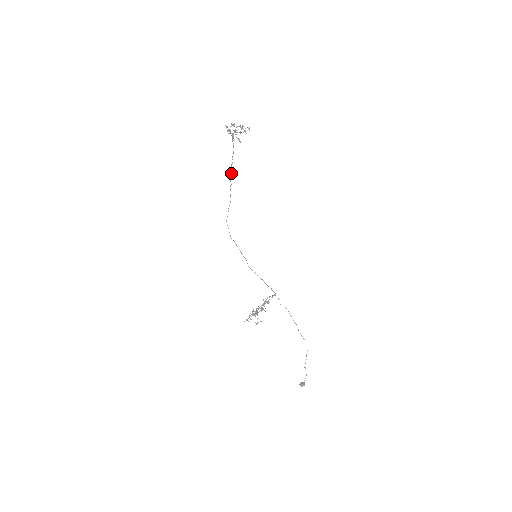
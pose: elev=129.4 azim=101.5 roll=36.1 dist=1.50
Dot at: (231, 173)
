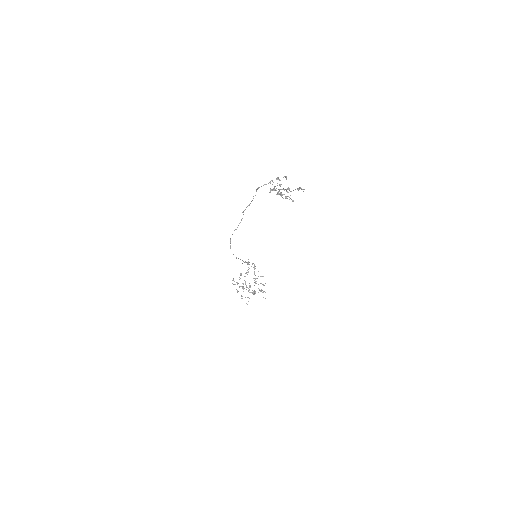
Dot at: (243, 212)
